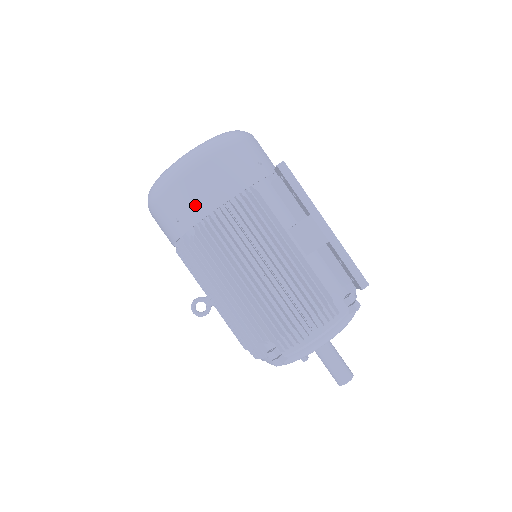
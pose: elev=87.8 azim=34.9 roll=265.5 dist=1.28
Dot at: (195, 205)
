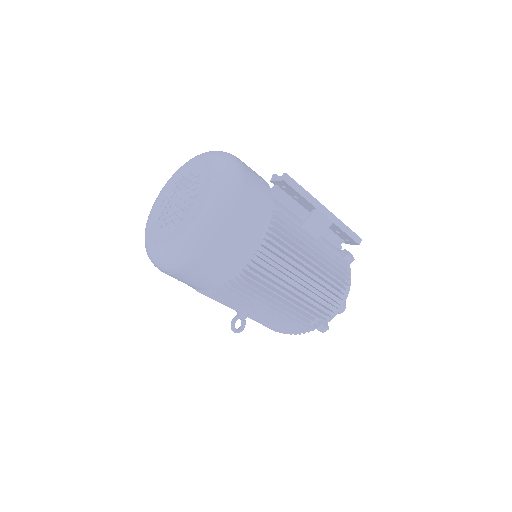
Dot at: (241, 251)
